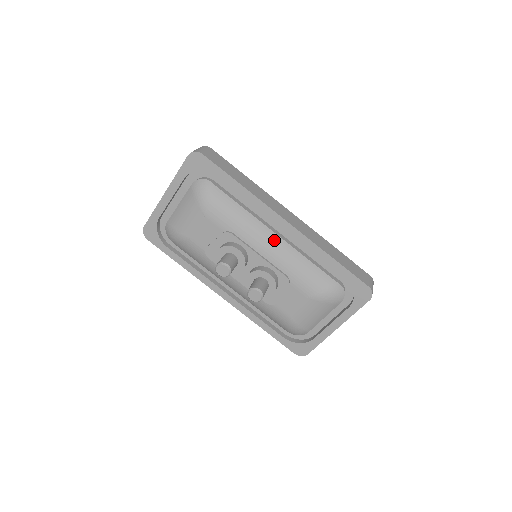
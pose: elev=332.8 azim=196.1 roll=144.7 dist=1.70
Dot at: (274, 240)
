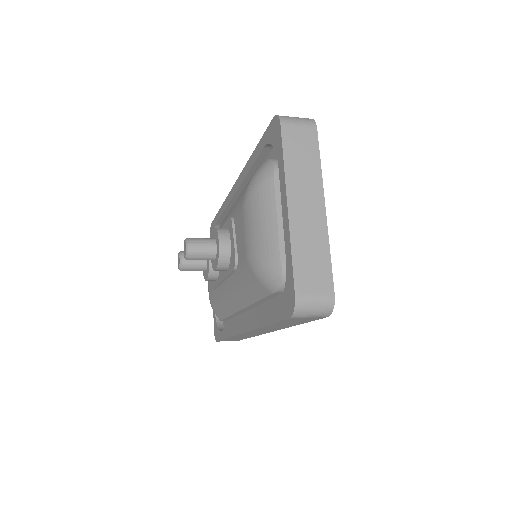
Dot at: occluded
